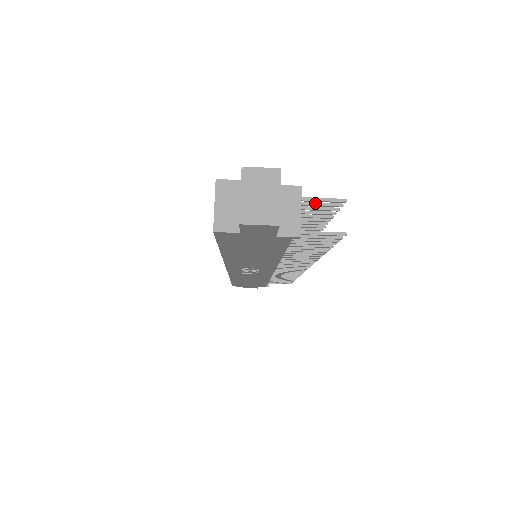
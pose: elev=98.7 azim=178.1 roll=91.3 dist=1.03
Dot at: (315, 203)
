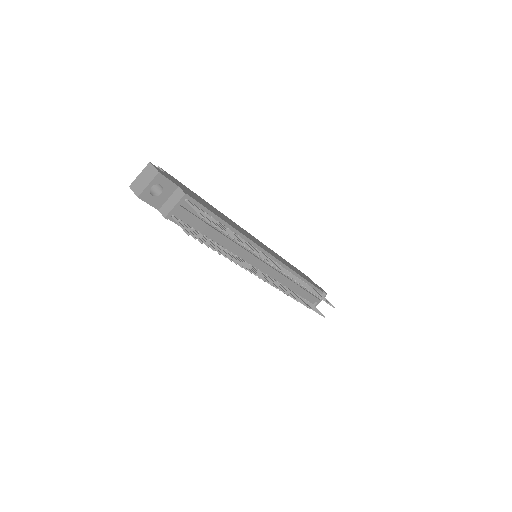
Dot at: (201, 212)
